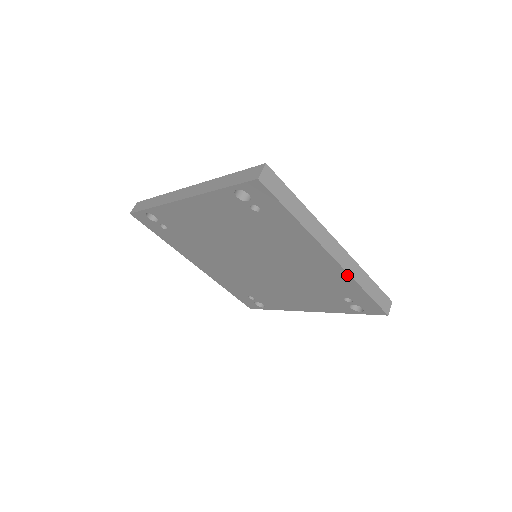
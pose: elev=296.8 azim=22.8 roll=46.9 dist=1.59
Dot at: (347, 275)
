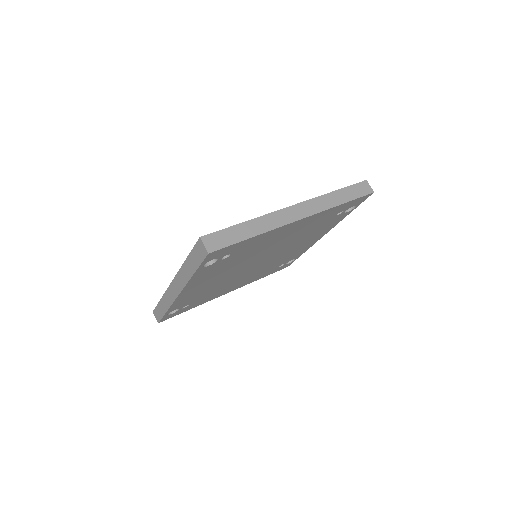
Dot at: (323, 212)
